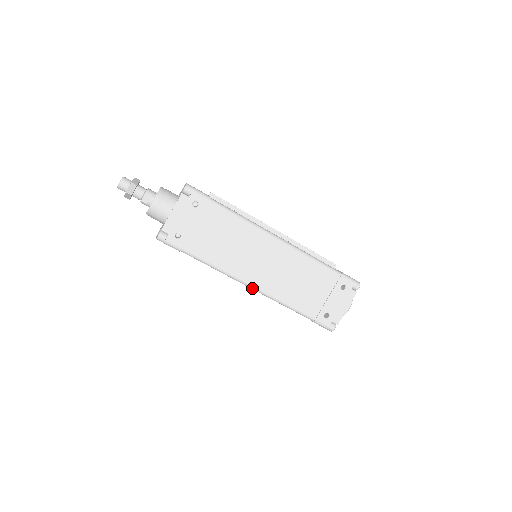
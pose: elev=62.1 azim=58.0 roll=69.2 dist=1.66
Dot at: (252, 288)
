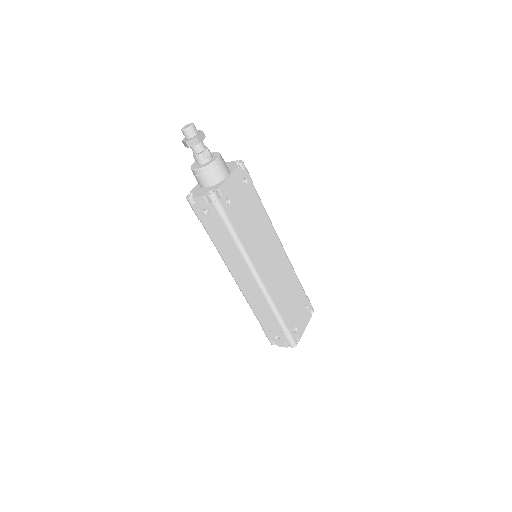
Dot at: (259, 282)
